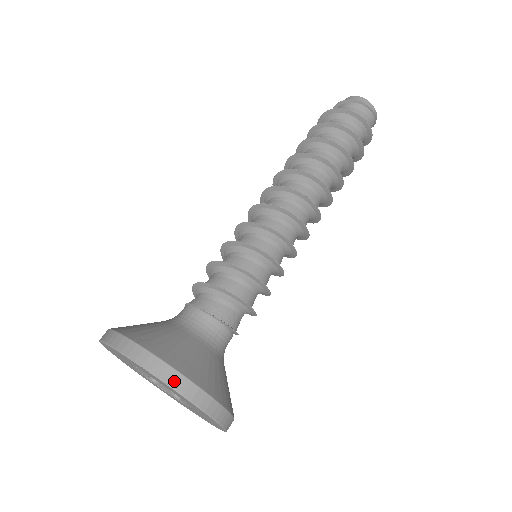
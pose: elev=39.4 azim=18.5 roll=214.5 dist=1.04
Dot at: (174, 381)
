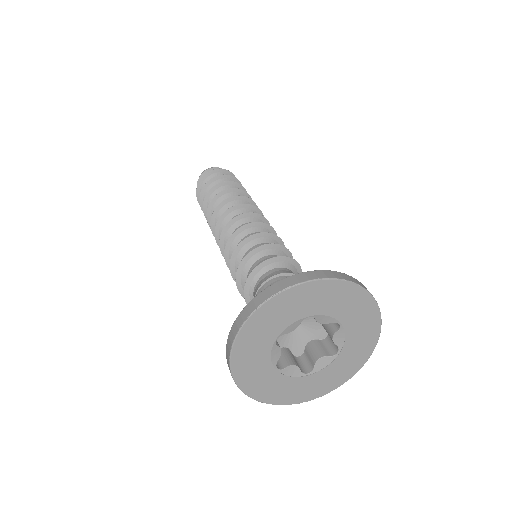
Dot at: (359, 283)
